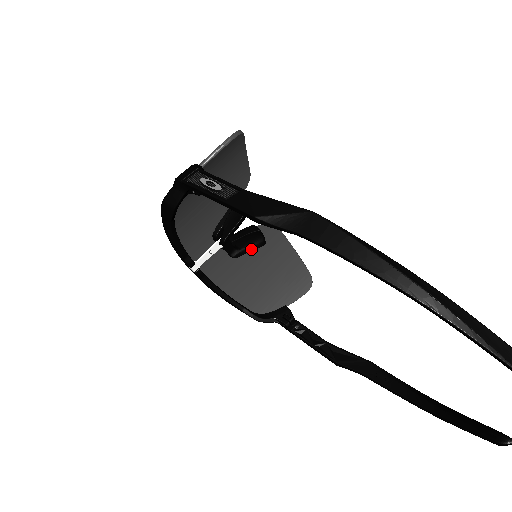
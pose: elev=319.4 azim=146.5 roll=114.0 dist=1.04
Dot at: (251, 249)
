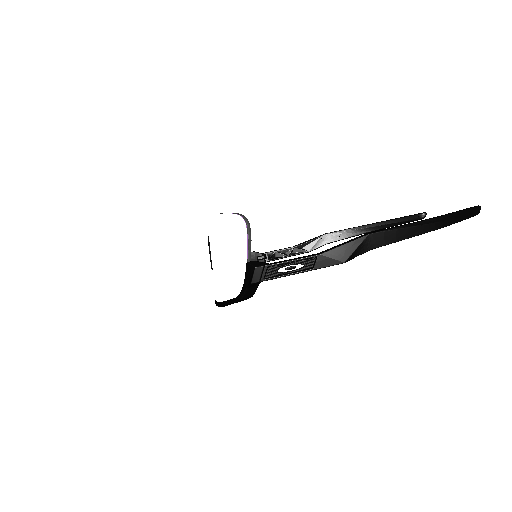
Dot at: occluded
